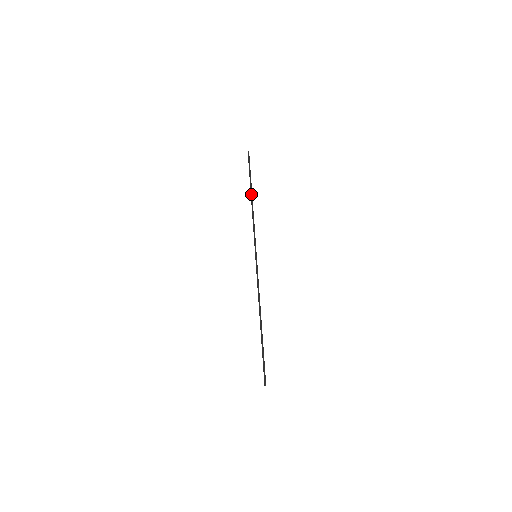
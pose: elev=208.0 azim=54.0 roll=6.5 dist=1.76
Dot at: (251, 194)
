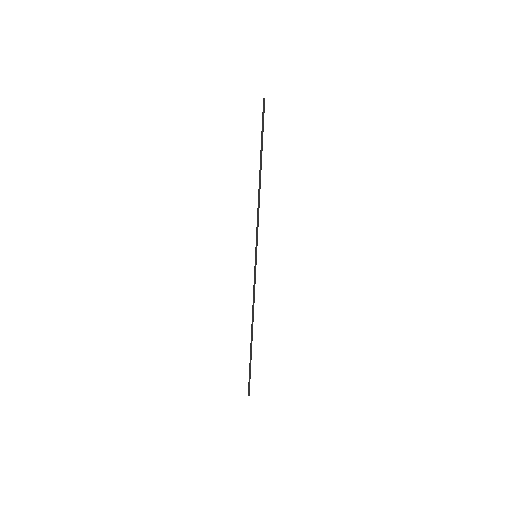
Dot at: occluded
